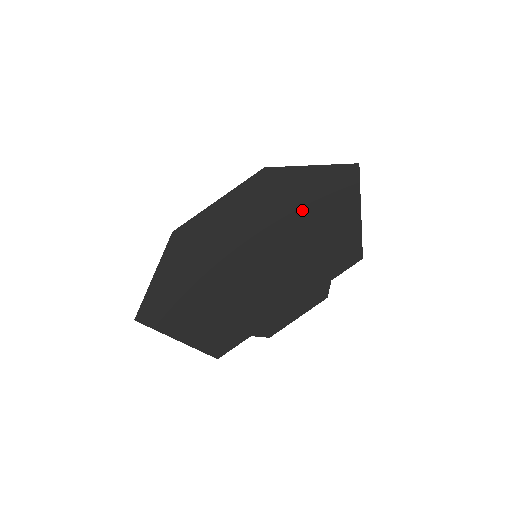
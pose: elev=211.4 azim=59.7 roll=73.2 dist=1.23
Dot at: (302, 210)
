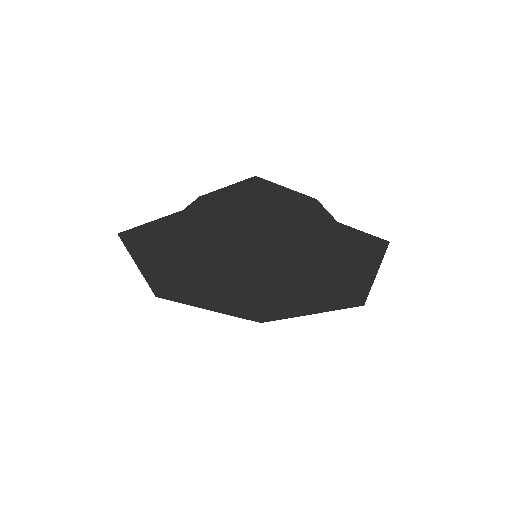
Dot at: (316, 266)
